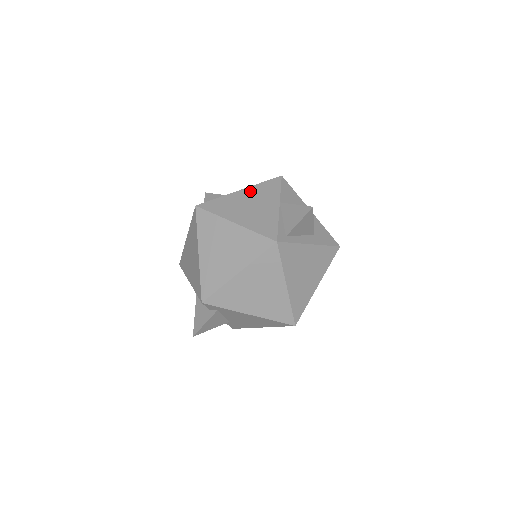
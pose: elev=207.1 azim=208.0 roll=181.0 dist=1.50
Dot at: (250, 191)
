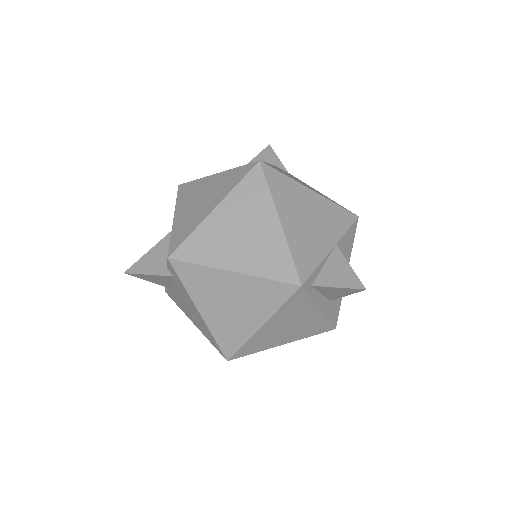
Dot at: (320, 202)
